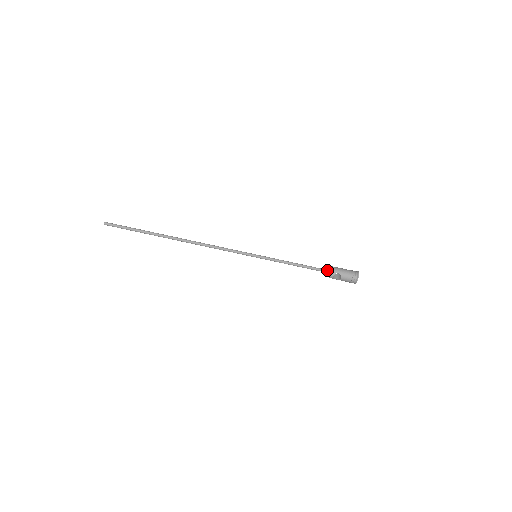
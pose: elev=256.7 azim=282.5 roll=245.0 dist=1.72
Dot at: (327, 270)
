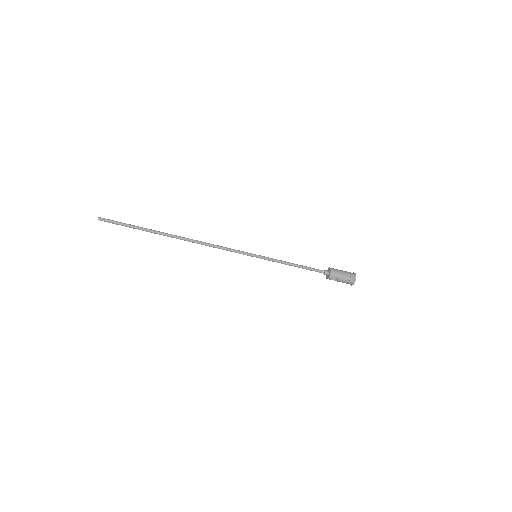
Dot at: (325, 272)
